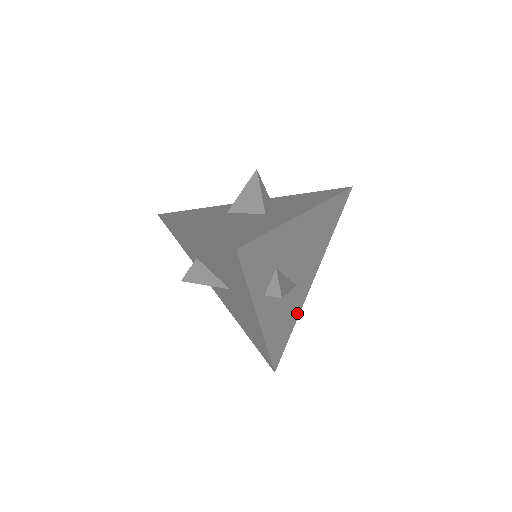
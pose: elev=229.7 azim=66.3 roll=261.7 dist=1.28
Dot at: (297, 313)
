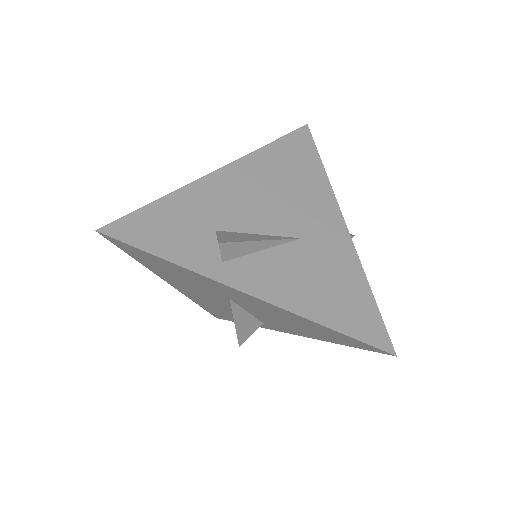
Dot at: (355, 269)
